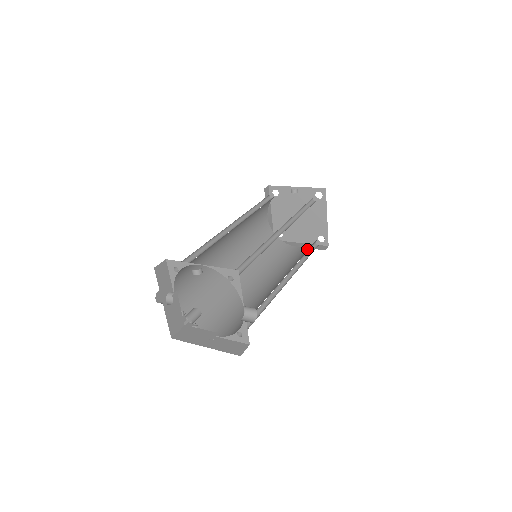
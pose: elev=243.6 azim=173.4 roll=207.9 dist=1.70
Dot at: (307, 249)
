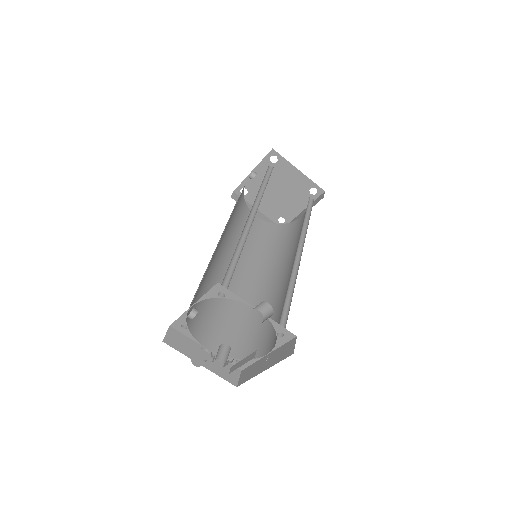
Dot at: occluded
